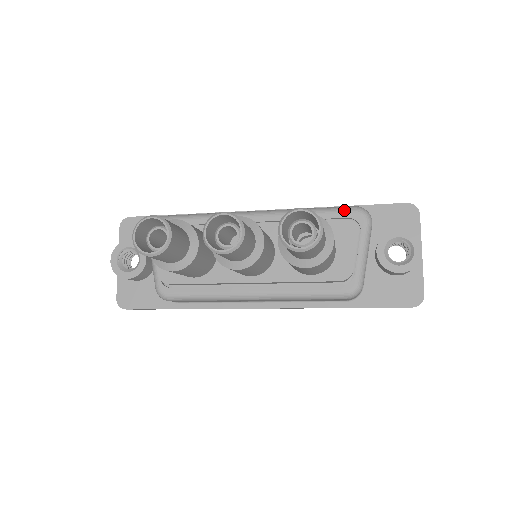
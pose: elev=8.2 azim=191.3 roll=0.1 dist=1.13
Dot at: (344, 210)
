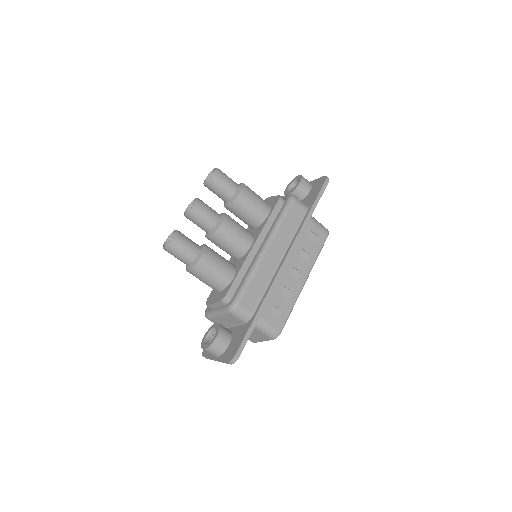
Dot at: occluded
